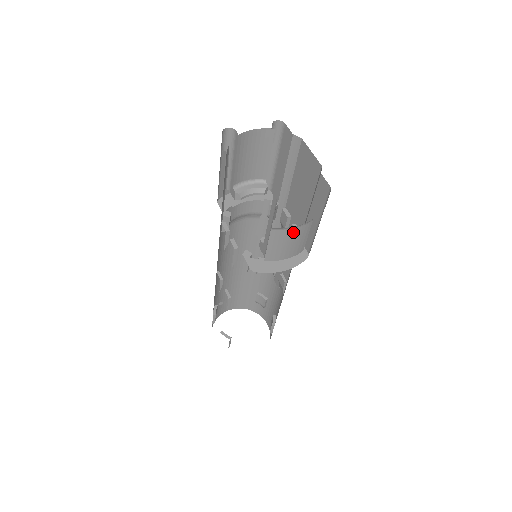
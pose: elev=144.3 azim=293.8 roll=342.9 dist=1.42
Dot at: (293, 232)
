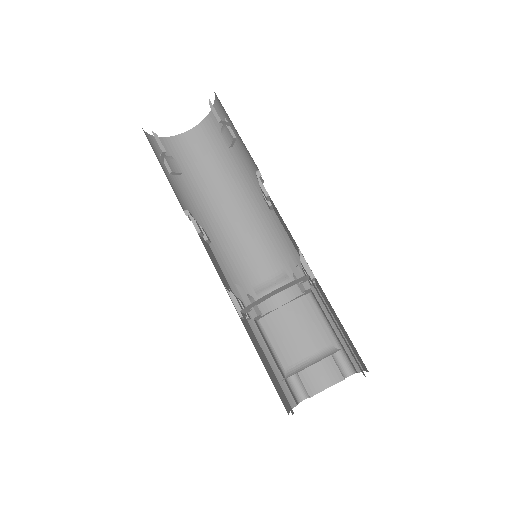
Dot at: occluded
